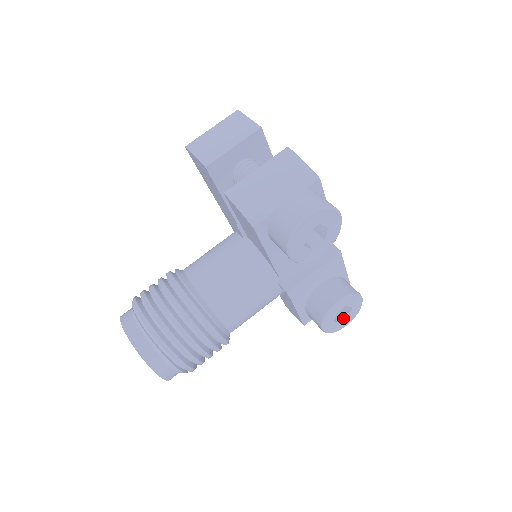
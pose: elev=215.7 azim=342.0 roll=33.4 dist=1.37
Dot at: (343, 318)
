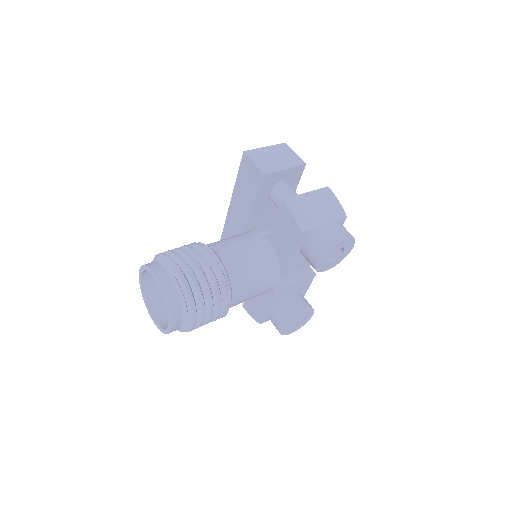
Dot at: (294, 326)
